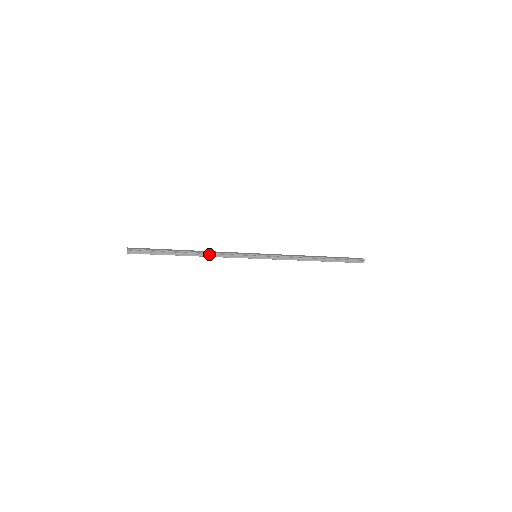
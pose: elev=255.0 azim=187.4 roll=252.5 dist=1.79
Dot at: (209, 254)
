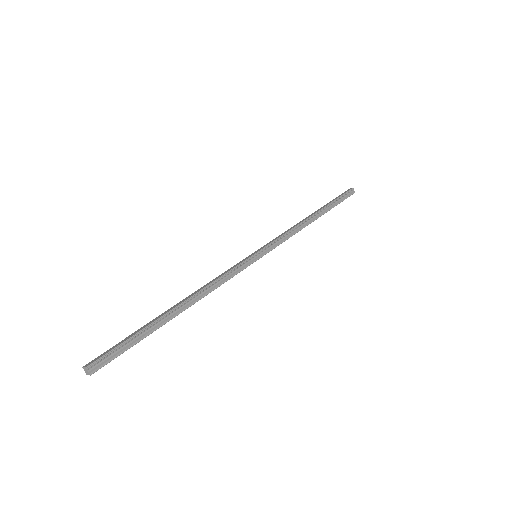
Dot at: (204, 292)
